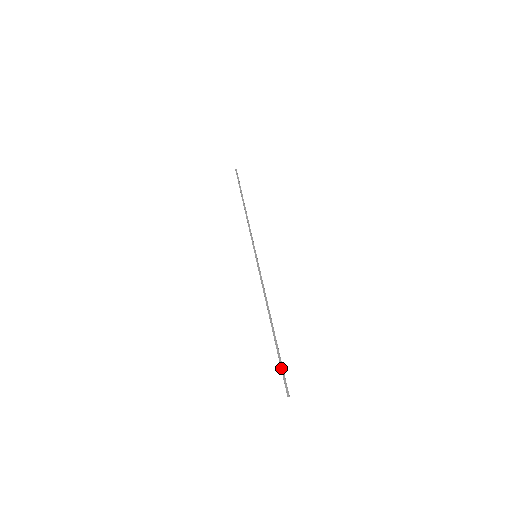
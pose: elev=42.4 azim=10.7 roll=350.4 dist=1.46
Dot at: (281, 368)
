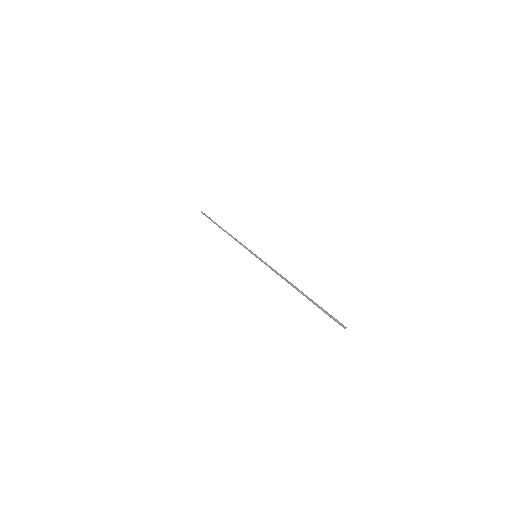
Dot at: (327, 314)
